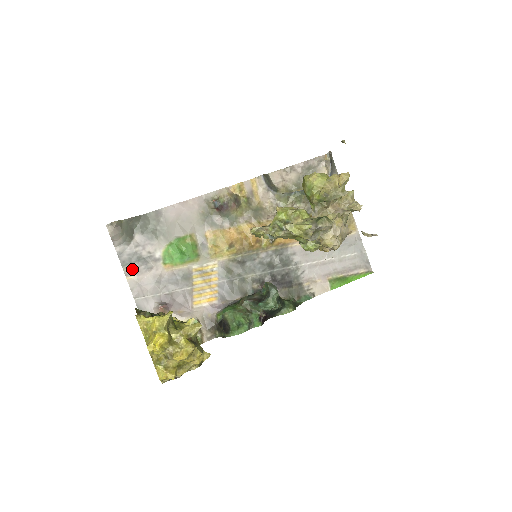
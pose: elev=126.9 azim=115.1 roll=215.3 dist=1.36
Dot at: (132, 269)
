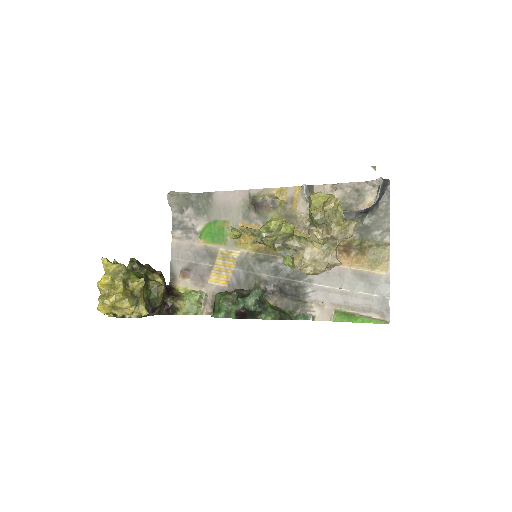
Dot at: (177, 234)
